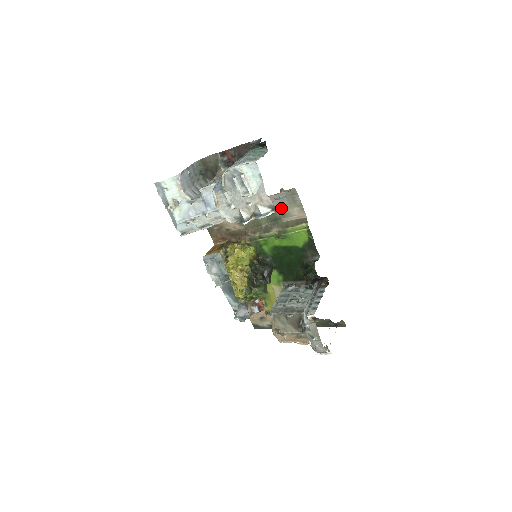
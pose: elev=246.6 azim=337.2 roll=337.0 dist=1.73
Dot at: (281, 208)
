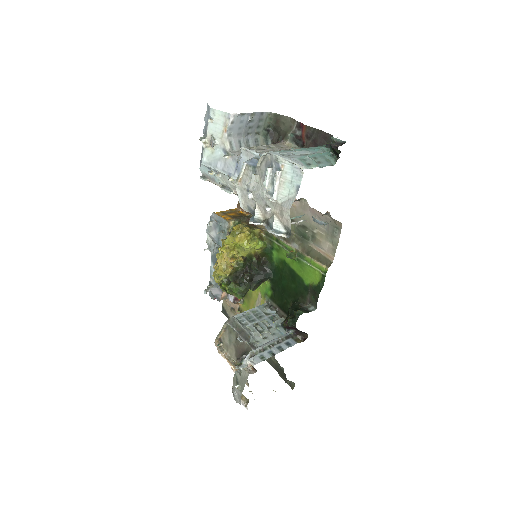
Dot at: (316, 230)
